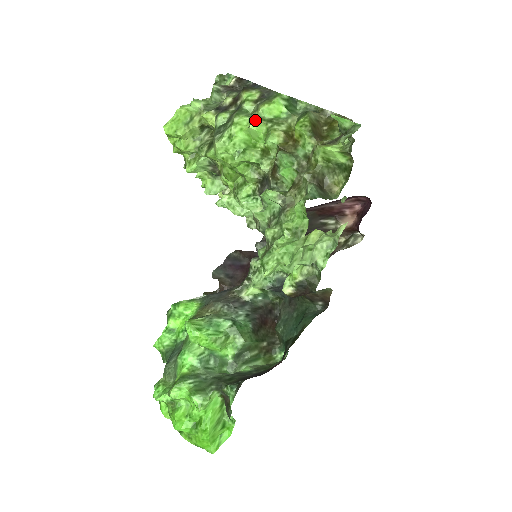
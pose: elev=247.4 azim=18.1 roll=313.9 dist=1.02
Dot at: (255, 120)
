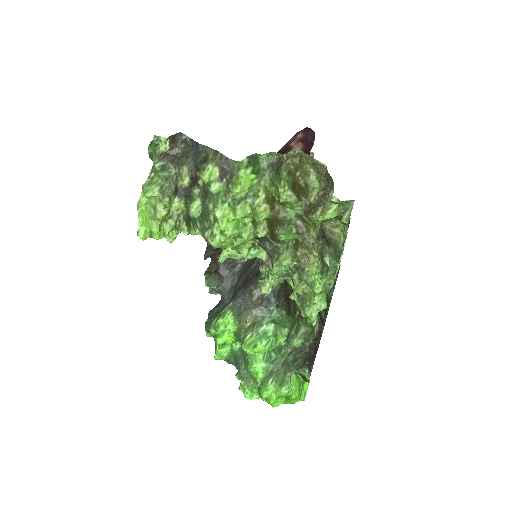
Dot at: (238, 209)
